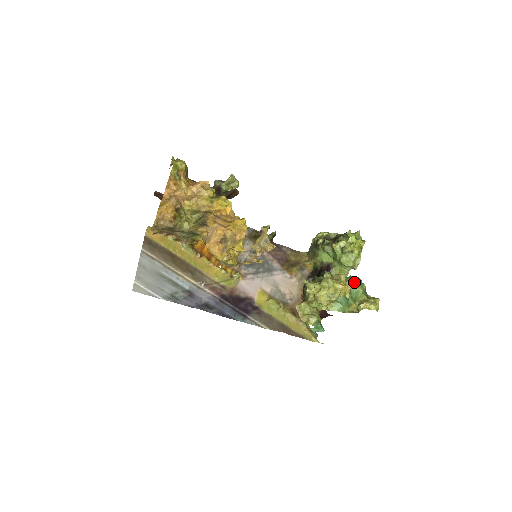
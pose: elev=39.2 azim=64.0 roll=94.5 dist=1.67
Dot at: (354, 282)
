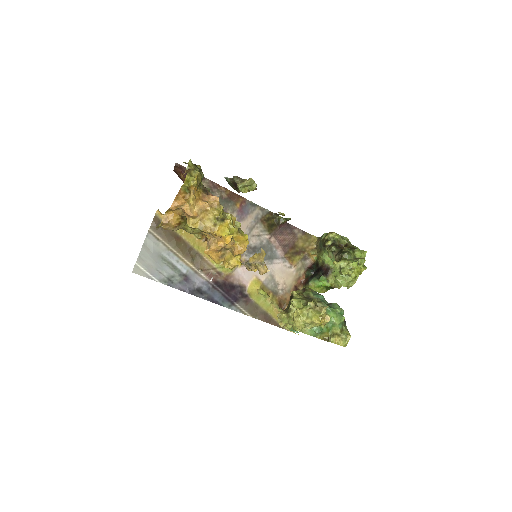
Dot at: (335, 314)
